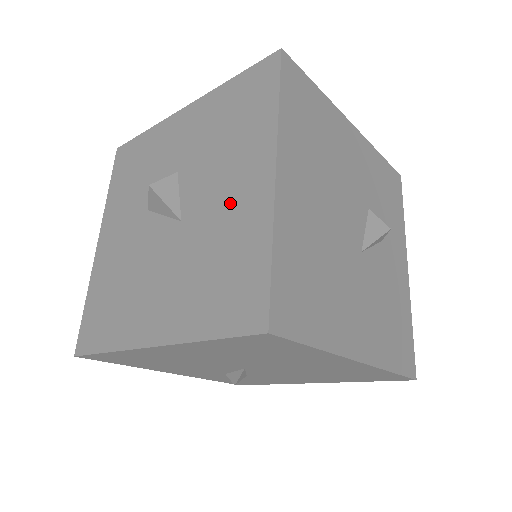
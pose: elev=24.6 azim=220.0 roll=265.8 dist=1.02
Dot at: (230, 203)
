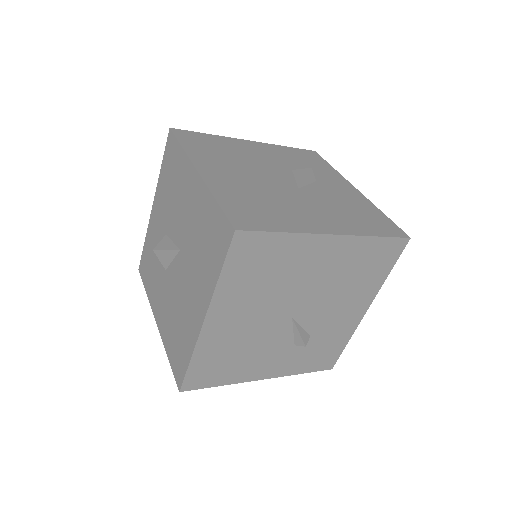
Dot at: (191, 210)
